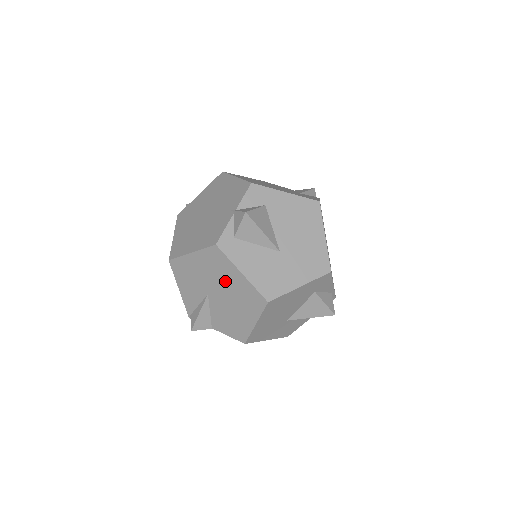
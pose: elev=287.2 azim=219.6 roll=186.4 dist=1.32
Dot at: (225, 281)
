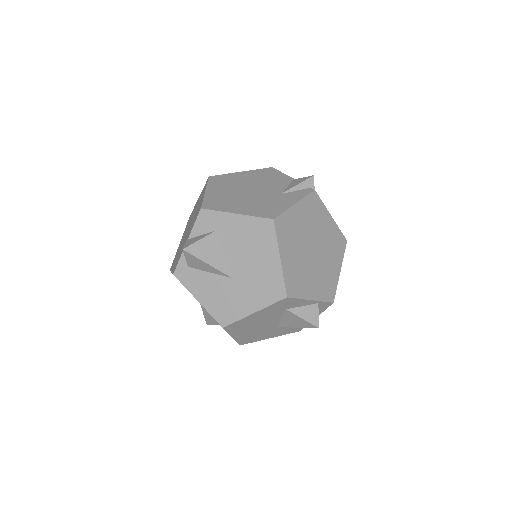
Dot at: occluded
